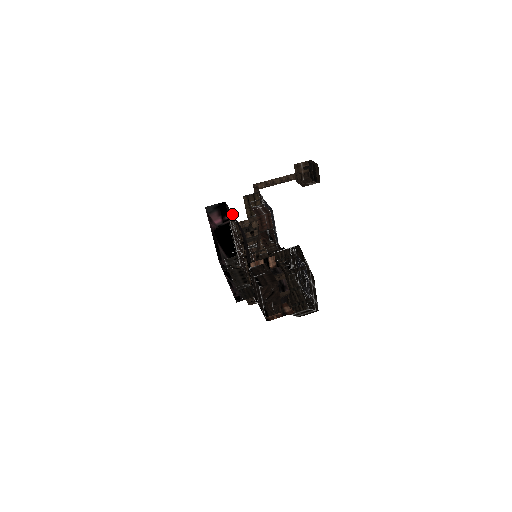
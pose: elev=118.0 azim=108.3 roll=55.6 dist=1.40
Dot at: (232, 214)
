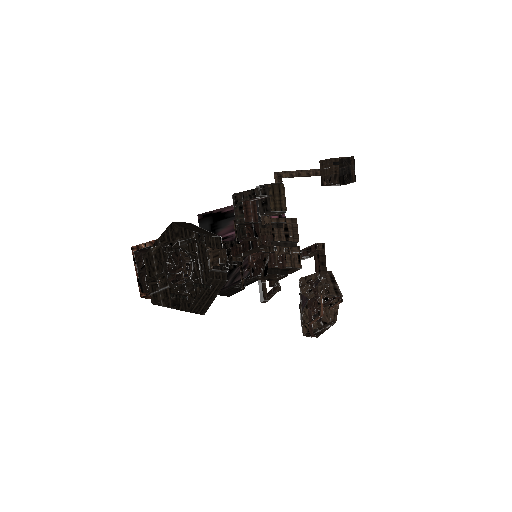
Dot at: occluded
